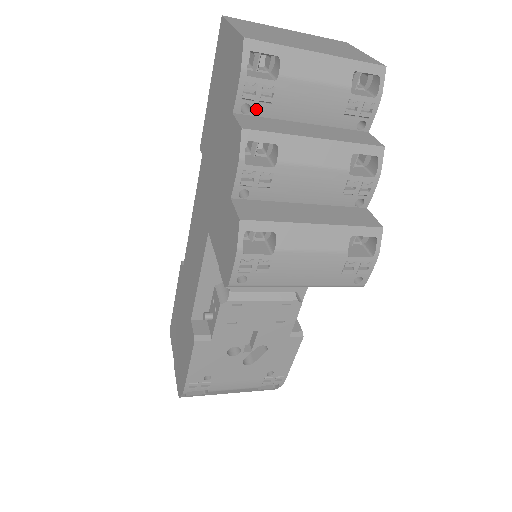
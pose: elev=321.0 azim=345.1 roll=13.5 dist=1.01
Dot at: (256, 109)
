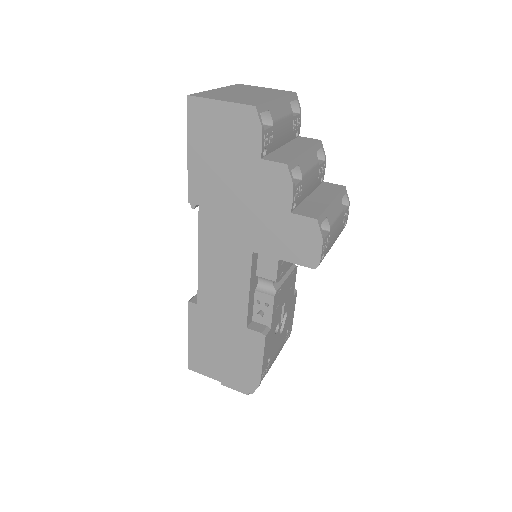
Dot at: (268, 150)
